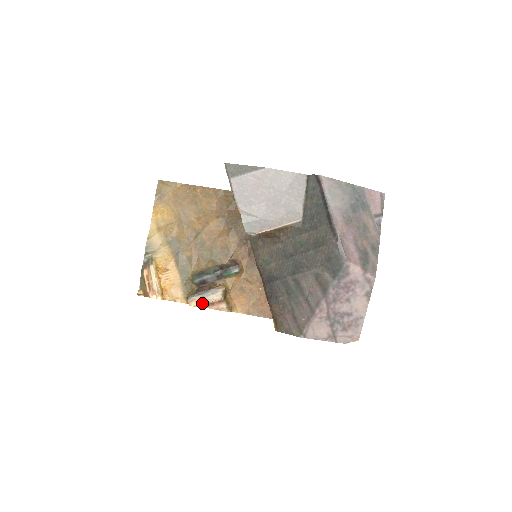
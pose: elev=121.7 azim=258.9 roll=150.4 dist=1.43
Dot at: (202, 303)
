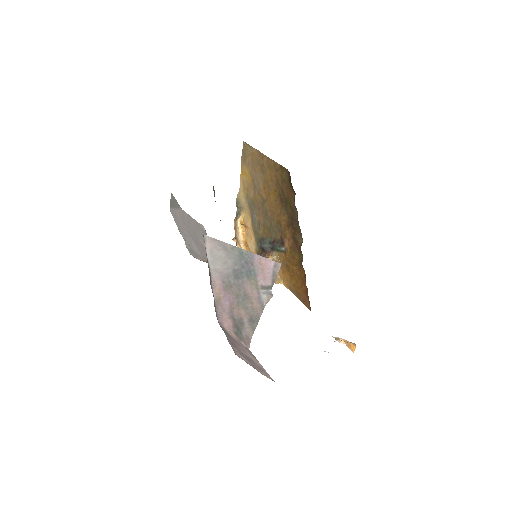
Dot at: occluded
